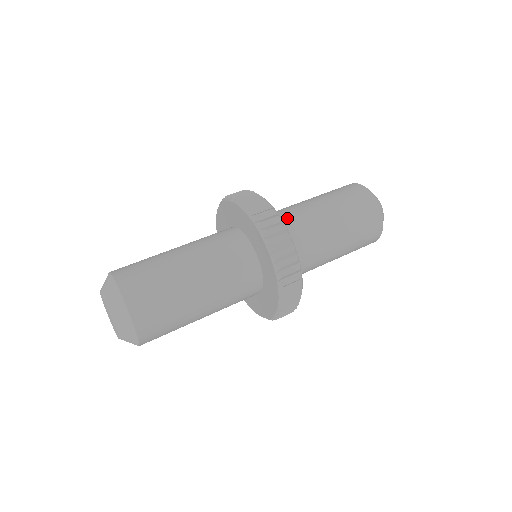
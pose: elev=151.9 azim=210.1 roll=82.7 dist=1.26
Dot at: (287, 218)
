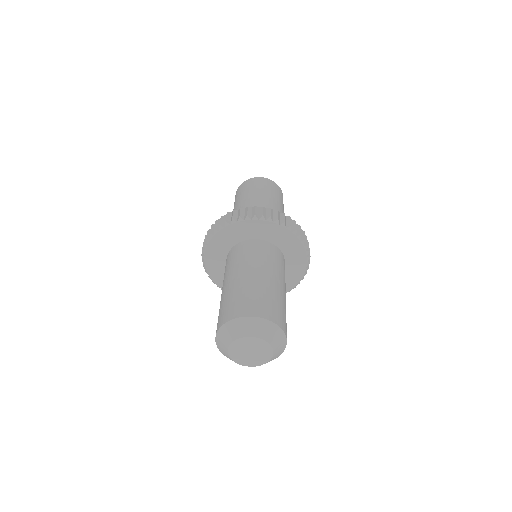
Dot at: occluded
